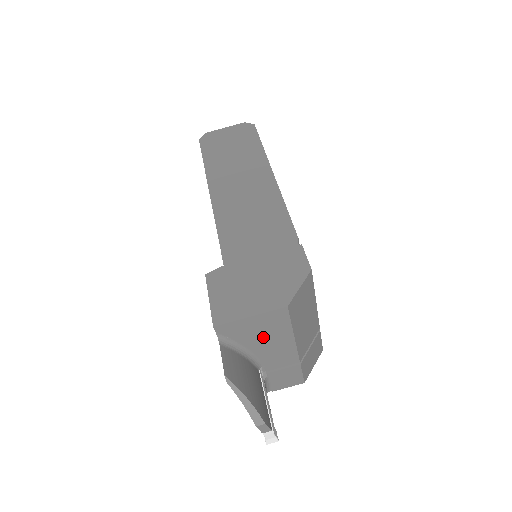
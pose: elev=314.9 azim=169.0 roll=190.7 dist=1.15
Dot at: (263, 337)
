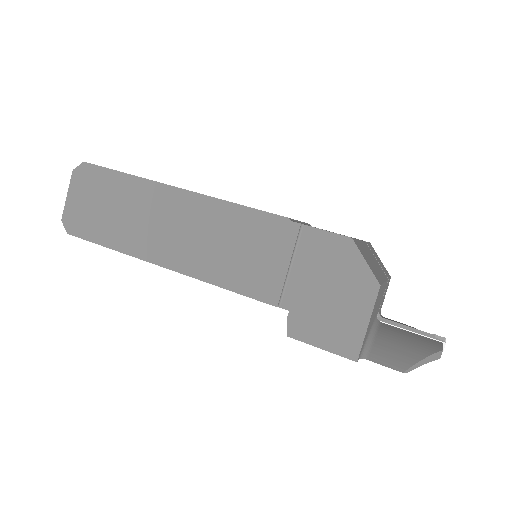
Dot at: (374, 313)
